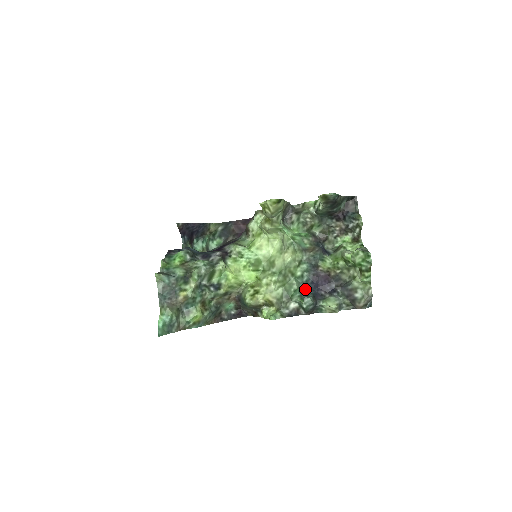
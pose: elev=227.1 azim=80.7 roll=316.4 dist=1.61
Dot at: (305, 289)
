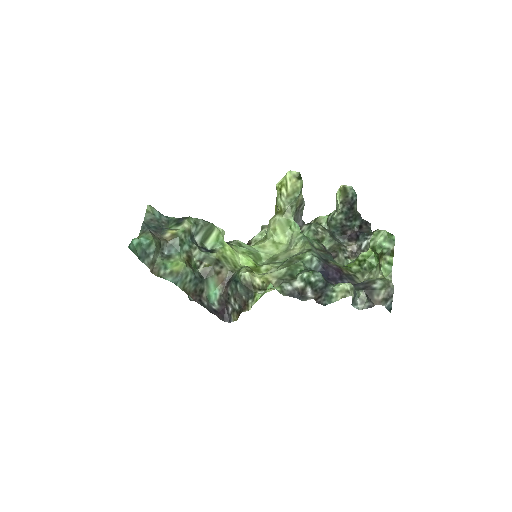
Dot at: occluded
